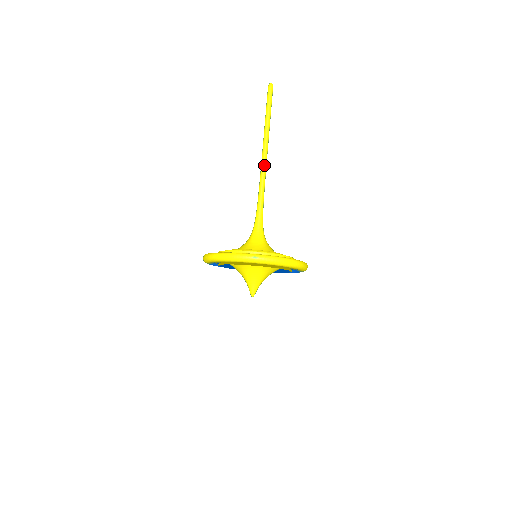
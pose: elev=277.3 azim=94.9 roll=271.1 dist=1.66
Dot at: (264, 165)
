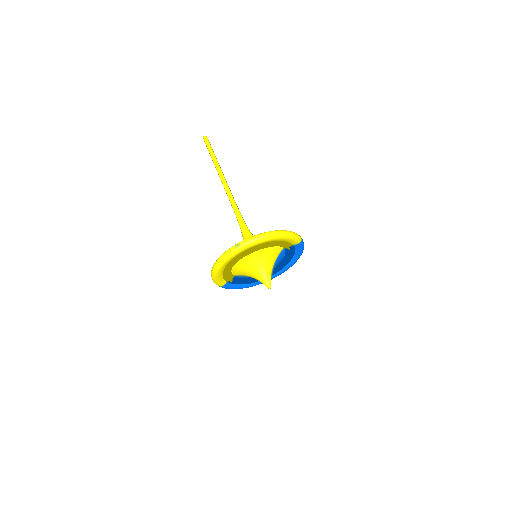
Dot at: (227, 189)
